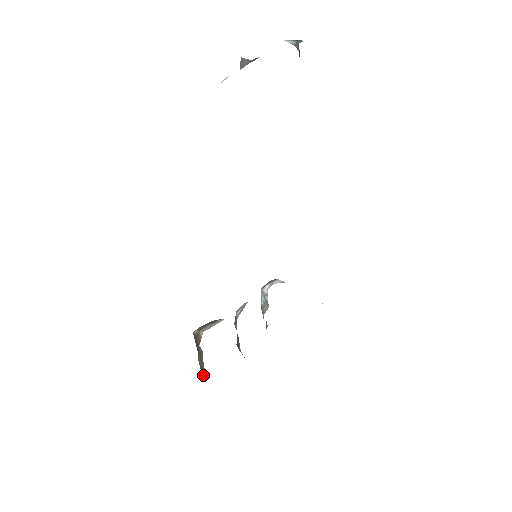
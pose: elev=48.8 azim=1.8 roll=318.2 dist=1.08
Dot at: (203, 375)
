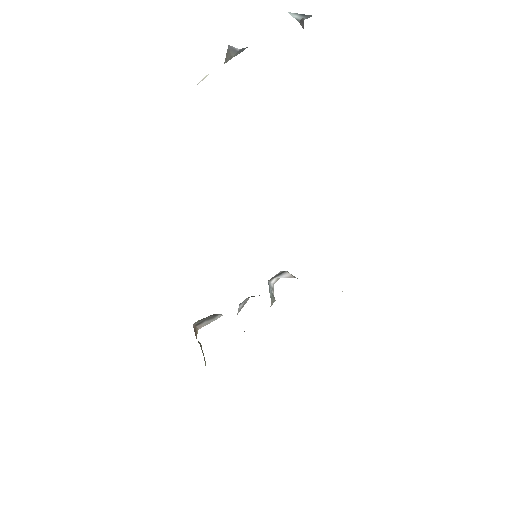
Dot at: (205, 362)
